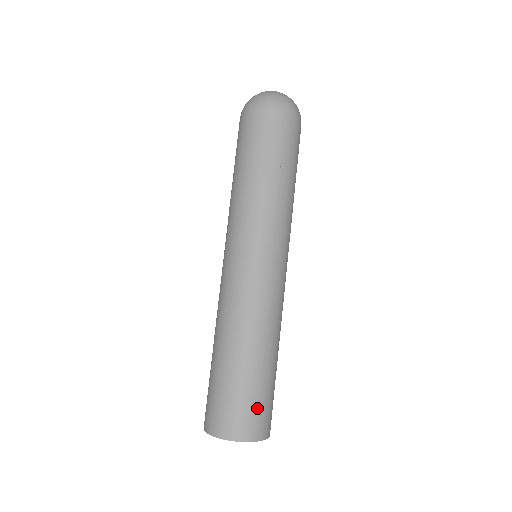
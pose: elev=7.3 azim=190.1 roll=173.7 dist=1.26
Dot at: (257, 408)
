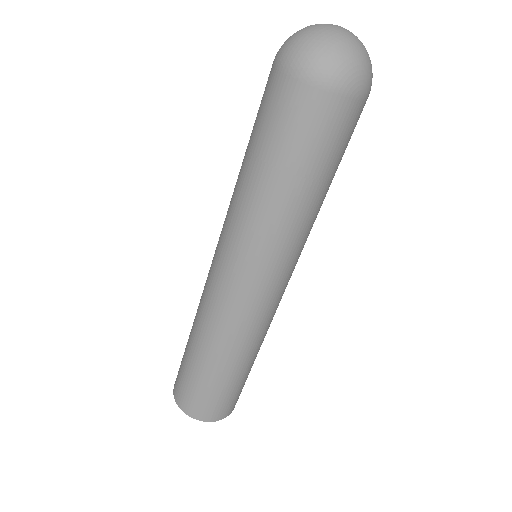
Dot at: occluded
